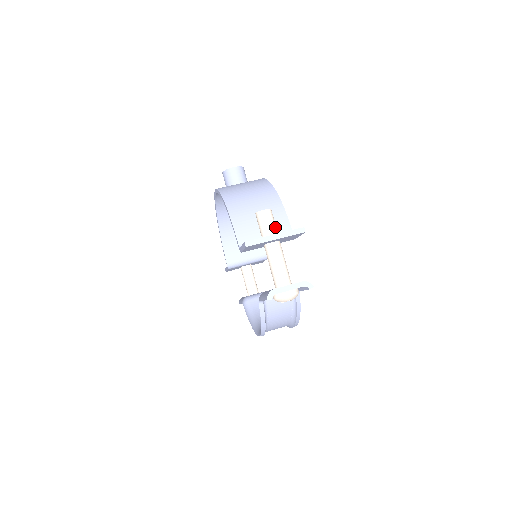
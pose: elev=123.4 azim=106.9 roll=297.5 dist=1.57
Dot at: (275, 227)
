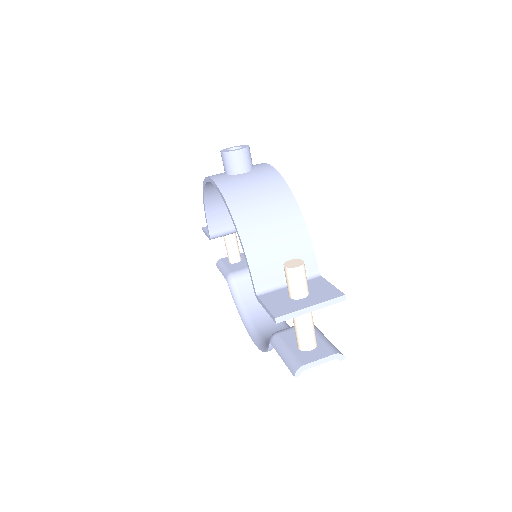
Dot at: (307, 284)
